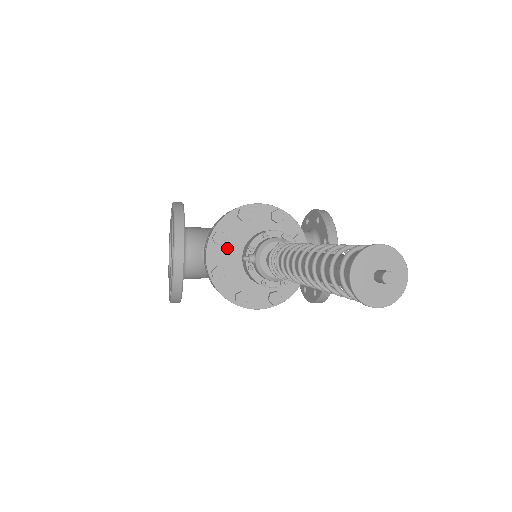
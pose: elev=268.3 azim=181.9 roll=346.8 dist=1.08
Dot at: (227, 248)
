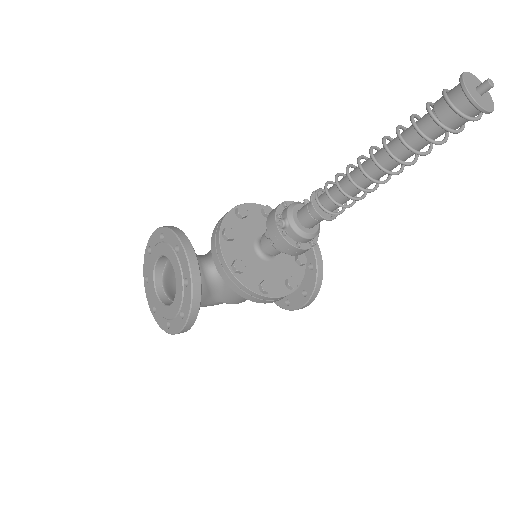
Dot at: (237, 244)
